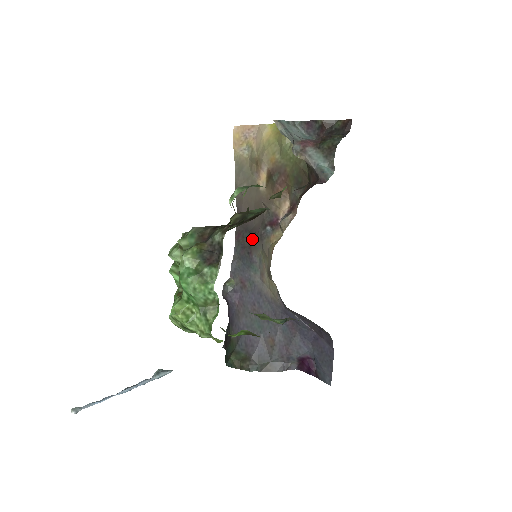
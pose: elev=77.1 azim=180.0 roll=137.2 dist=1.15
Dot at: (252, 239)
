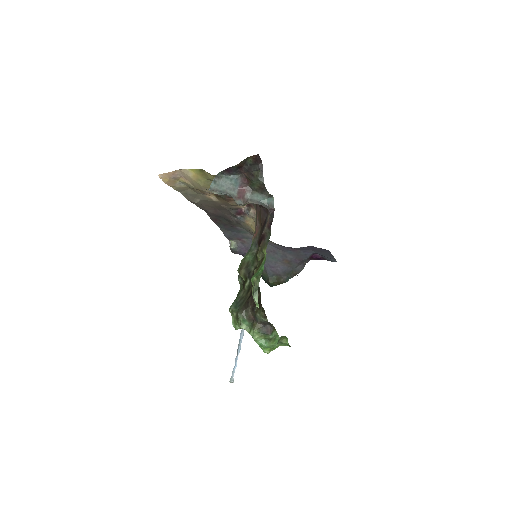
Dot at: (229, 221)
